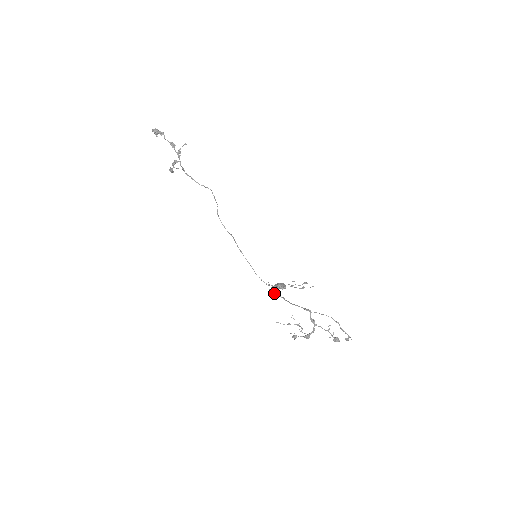
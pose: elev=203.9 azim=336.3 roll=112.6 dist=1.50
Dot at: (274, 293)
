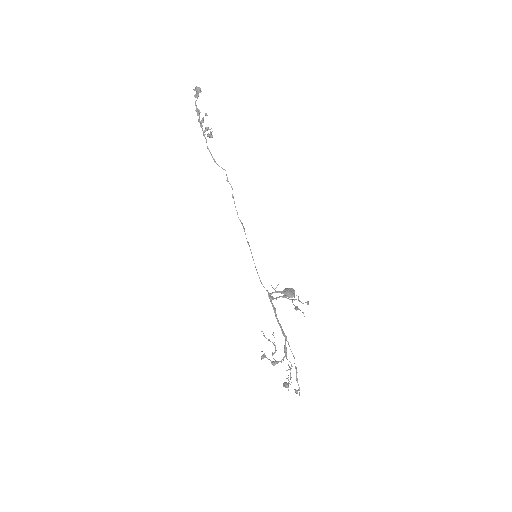
Dot at: (270, 300)
